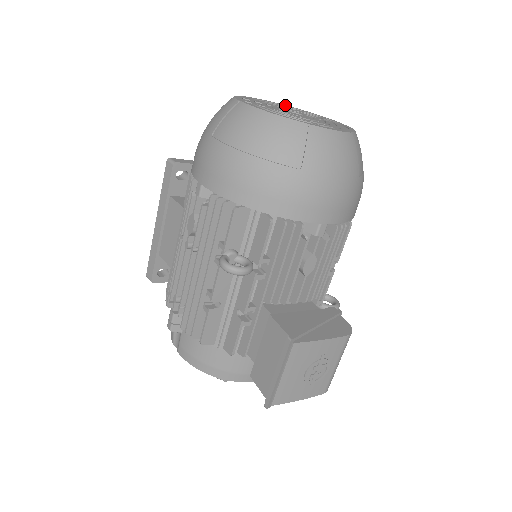
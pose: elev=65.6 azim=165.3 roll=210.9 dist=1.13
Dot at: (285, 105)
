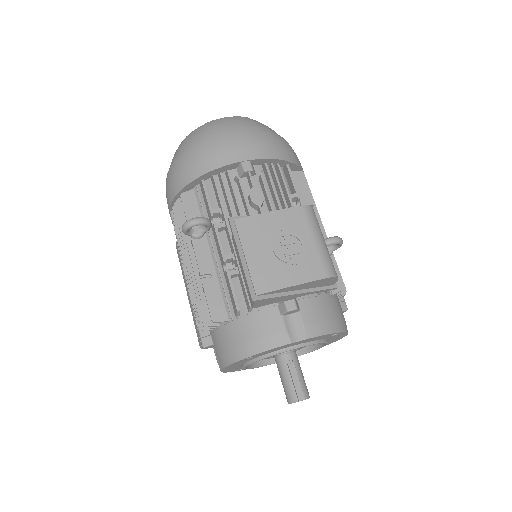
Dot at: occluded
